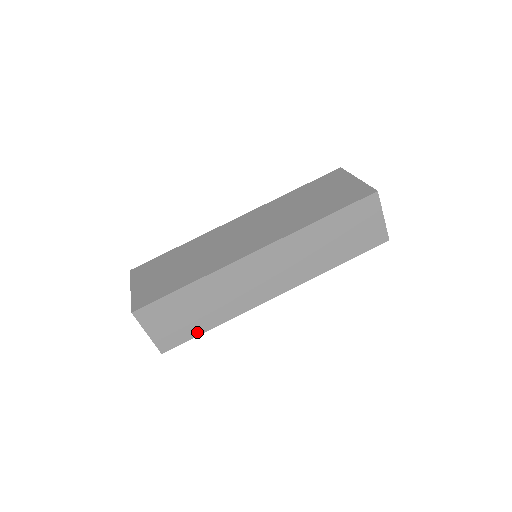
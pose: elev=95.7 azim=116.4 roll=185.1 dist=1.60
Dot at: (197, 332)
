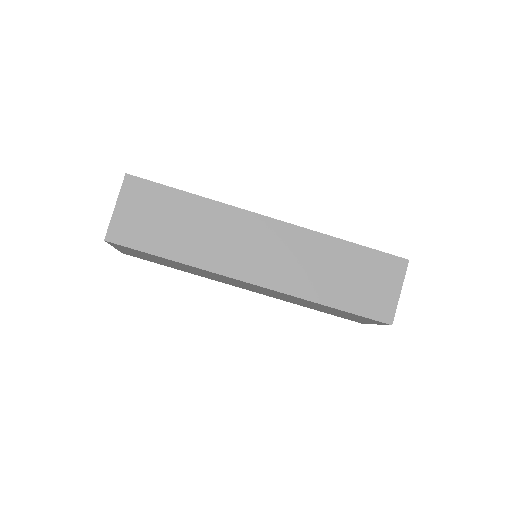
Dot at: (155, 247)
